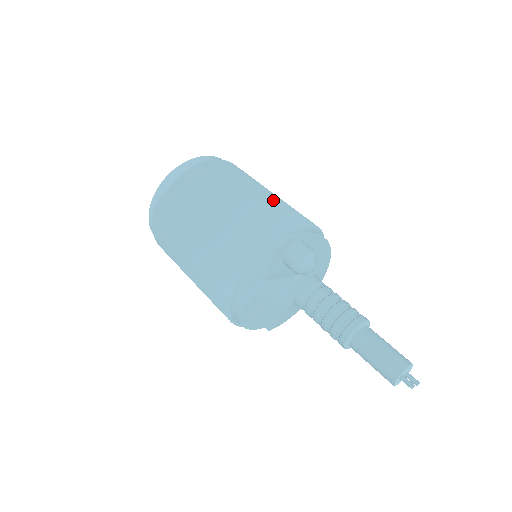
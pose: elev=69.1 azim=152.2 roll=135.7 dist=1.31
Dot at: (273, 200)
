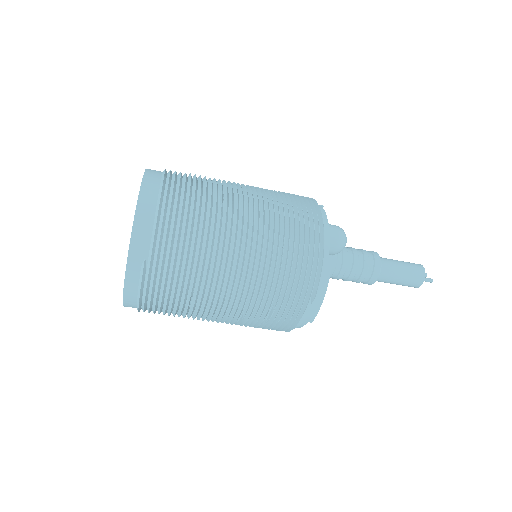
Dot at: (266, 195)
